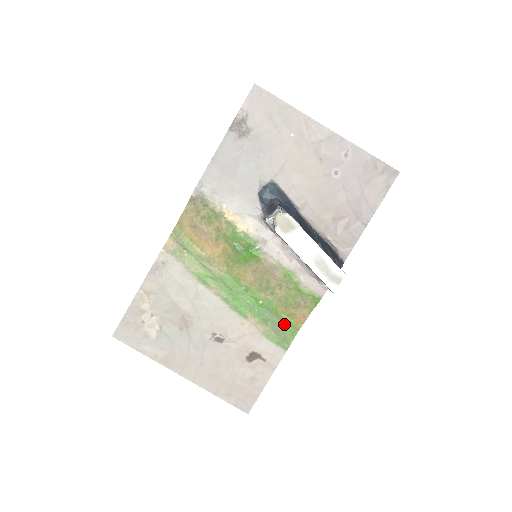
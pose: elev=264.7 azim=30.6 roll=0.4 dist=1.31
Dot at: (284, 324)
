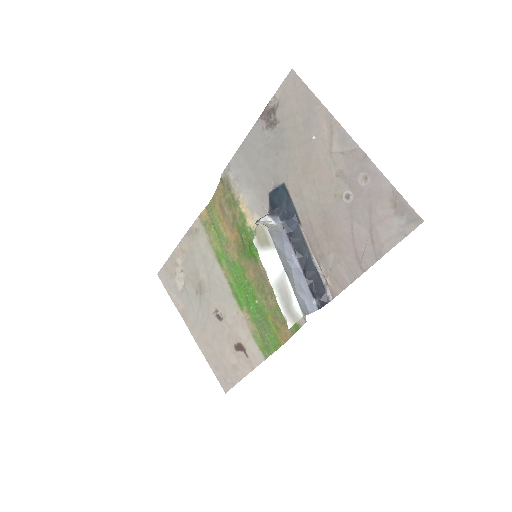
Dot at: (271, 333)
